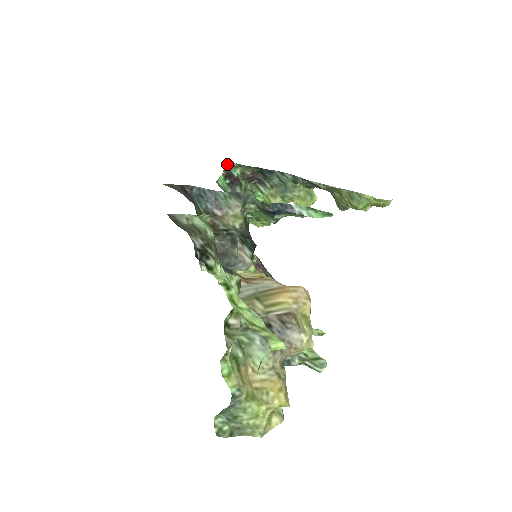
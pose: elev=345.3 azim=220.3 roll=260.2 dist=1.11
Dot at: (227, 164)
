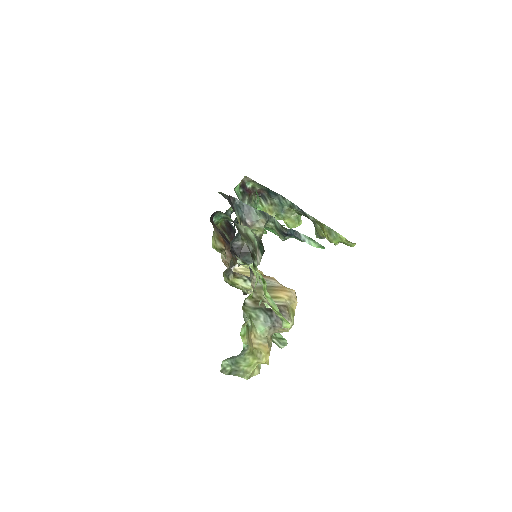
Dot at: (244, 177)
